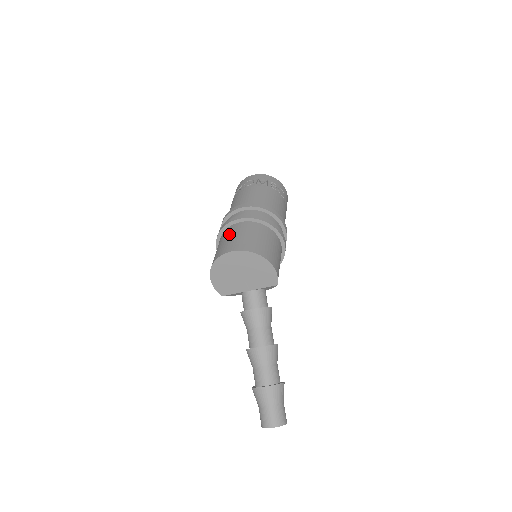
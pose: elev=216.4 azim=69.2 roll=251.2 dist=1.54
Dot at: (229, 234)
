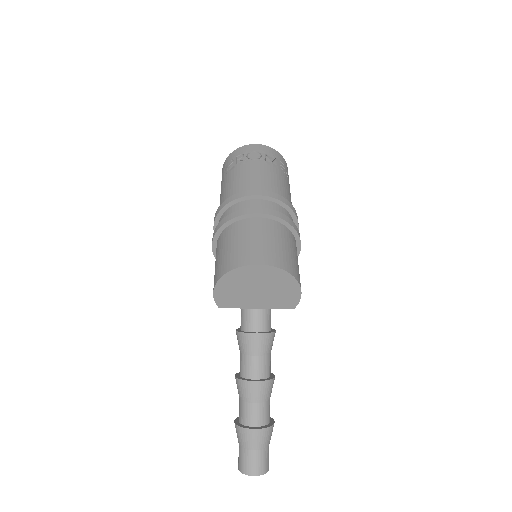
Dot at: (247, 233)
